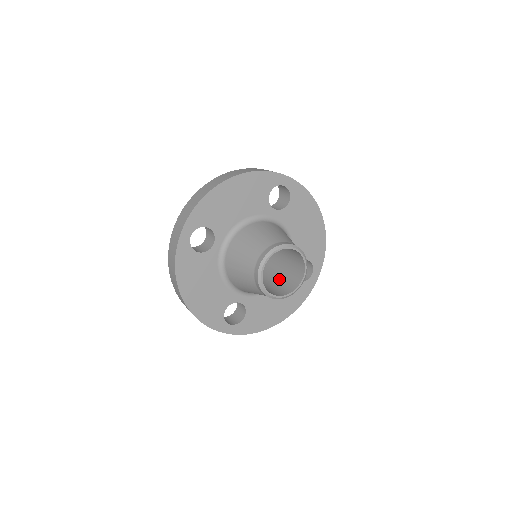
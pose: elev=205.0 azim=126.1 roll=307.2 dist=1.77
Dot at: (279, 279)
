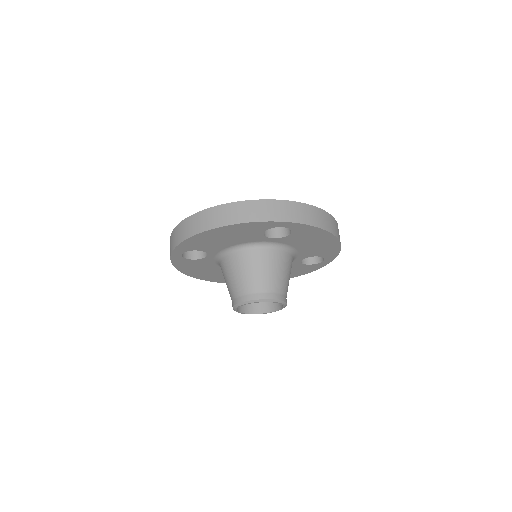
Dot at: occluded
